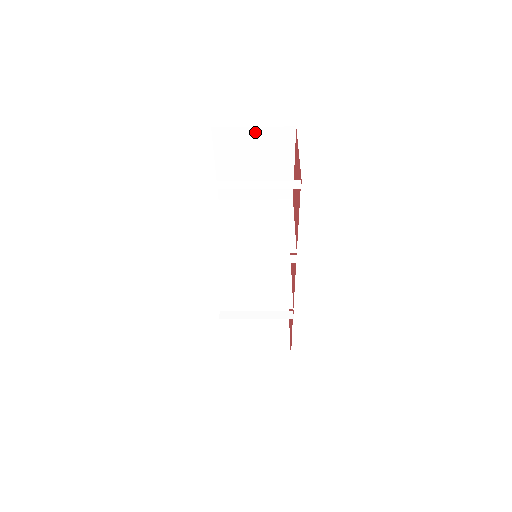
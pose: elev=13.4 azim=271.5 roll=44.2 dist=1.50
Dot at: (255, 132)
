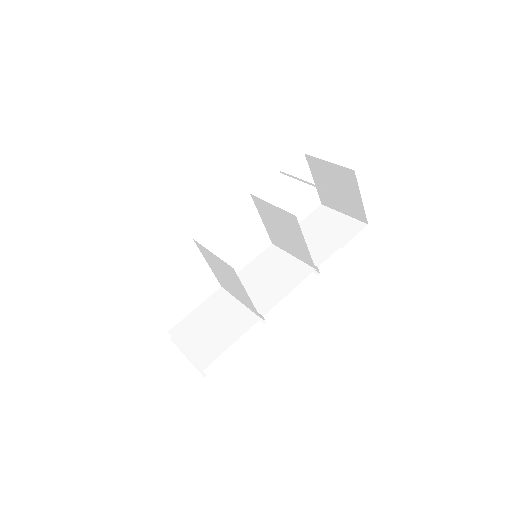
Dot at: occluded
